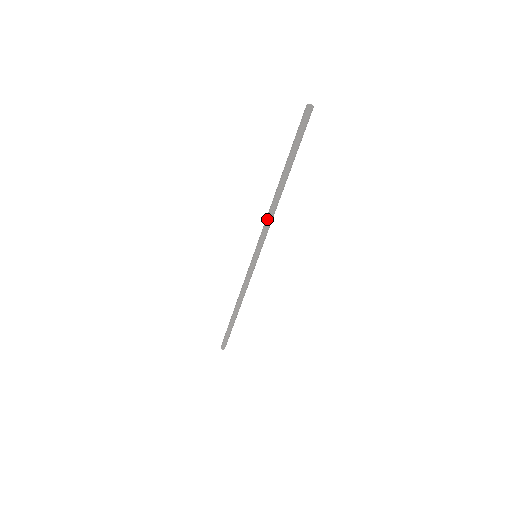
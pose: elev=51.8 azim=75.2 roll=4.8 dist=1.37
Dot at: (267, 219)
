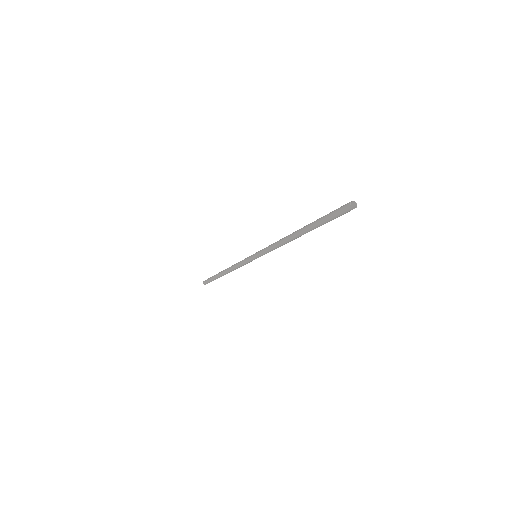
Dot at: (276, 245)
